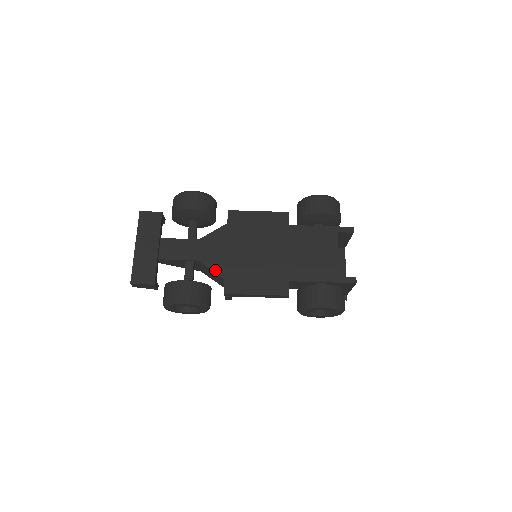
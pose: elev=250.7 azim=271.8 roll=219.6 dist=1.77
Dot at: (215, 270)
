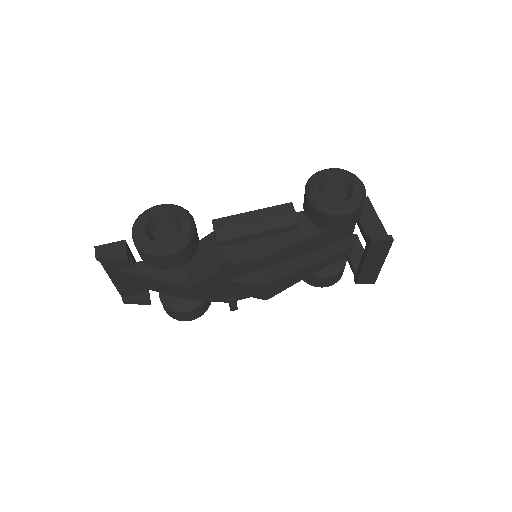
Dot at: (203, 240)
